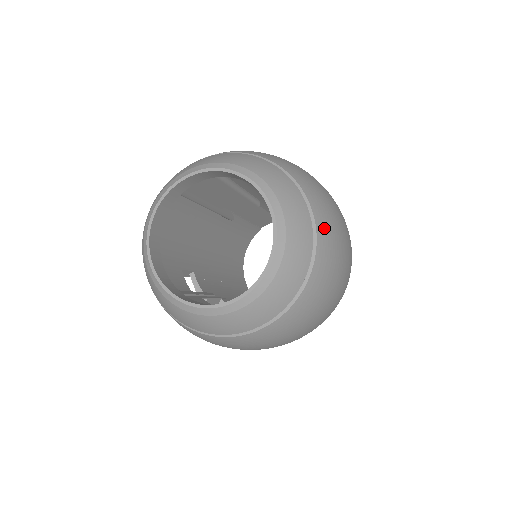
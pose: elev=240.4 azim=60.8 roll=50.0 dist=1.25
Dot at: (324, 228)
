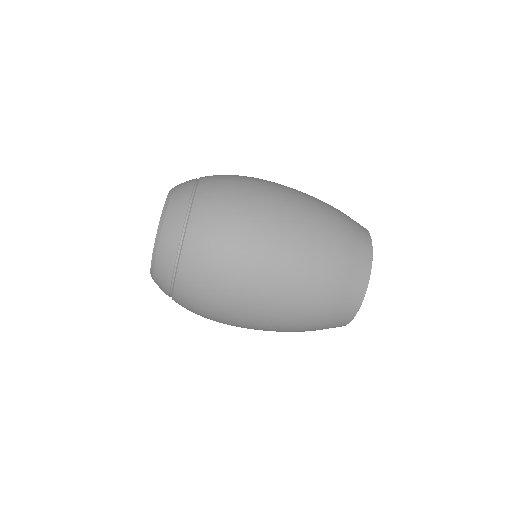
Dot at: (202, 208)
